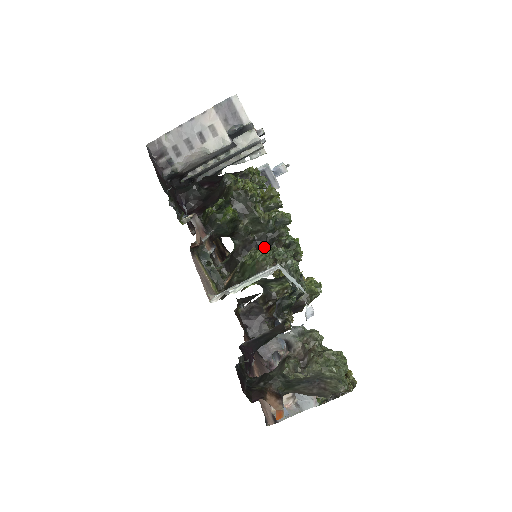
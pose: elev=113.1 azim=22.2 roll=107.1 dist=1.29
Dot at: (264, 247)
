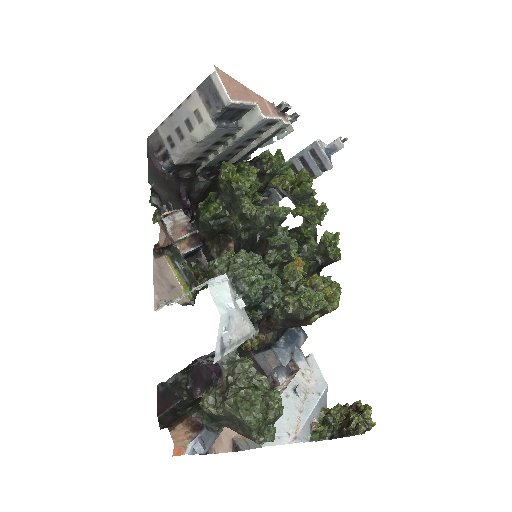
Dot at: (255, 247)
